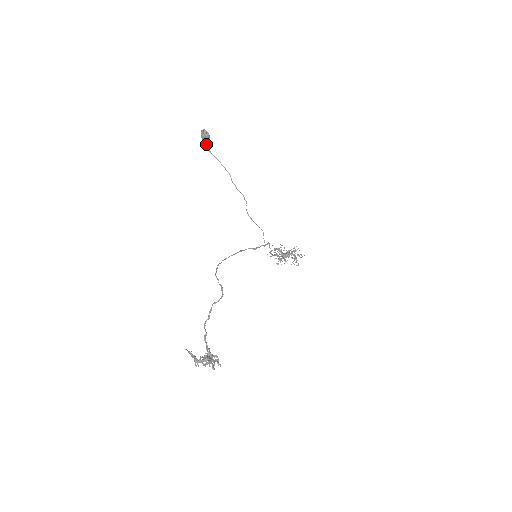
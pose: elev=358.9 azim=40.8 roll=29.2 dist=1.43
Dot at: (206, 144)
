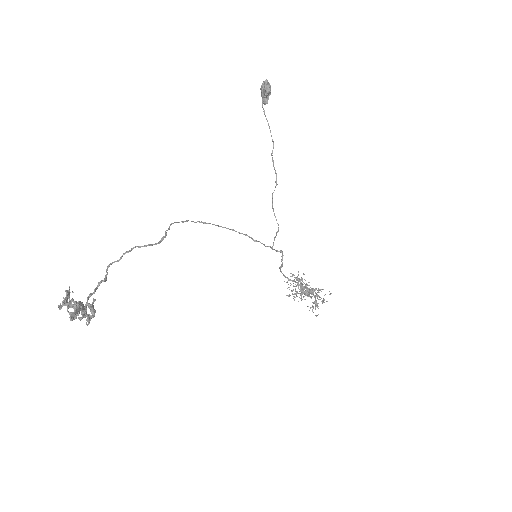
Dot at: (263, 100)
